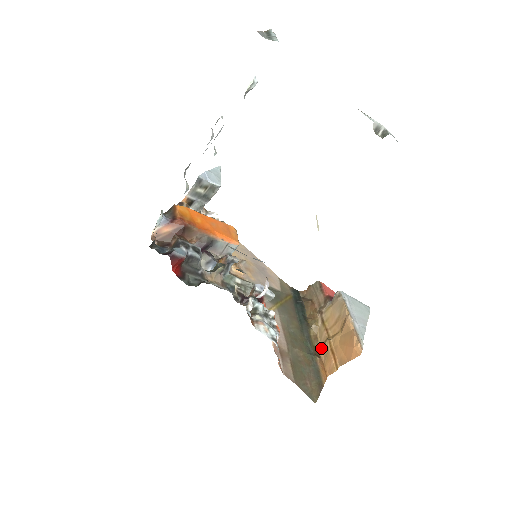
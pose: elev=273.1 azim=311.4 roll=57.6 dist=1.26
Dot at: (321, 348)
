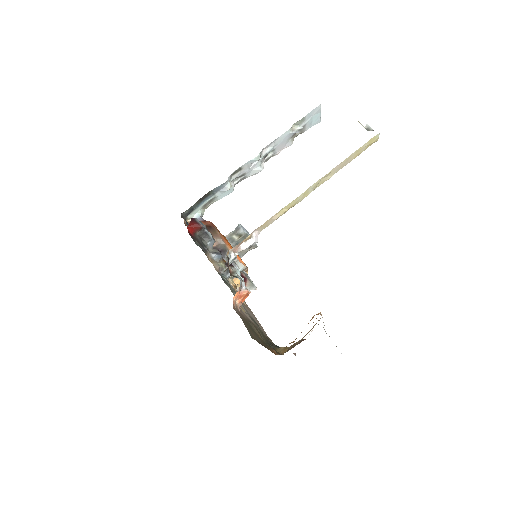
Dot at: occluded
